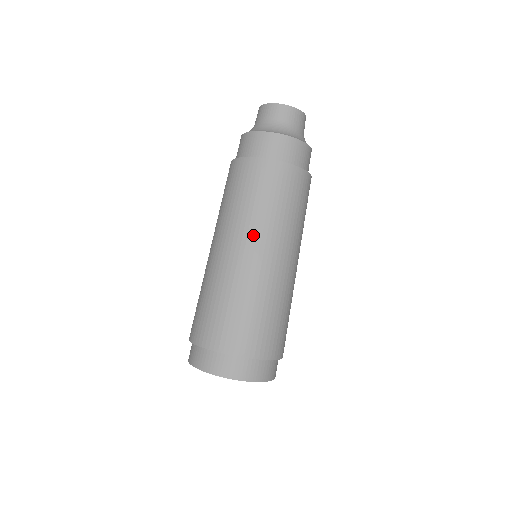
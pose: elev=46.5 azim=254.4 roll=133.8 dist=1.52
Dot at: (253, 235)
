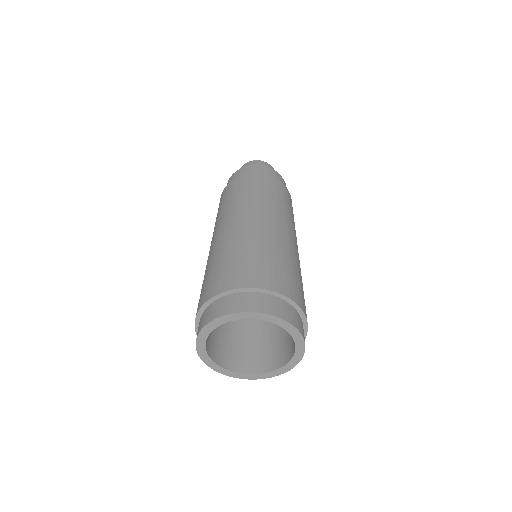
Dot at: (242, 211)
